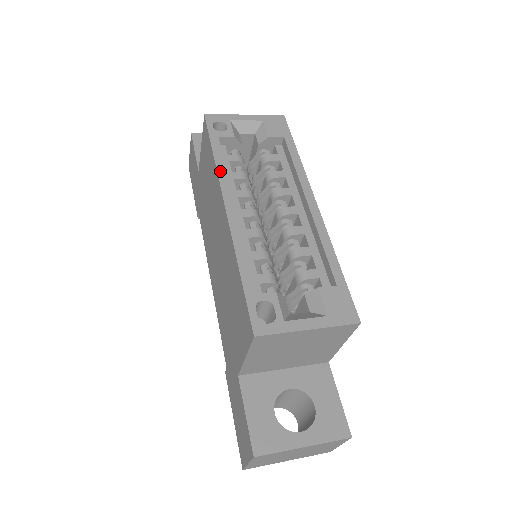
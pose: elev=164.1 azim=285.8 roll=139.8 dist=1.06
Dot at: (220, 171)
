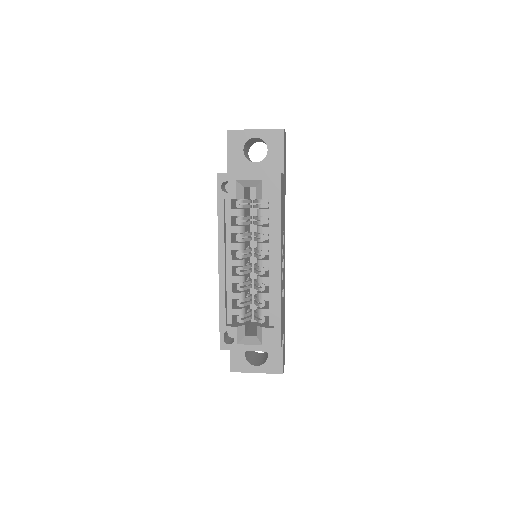
Dot at: (220, 233)
